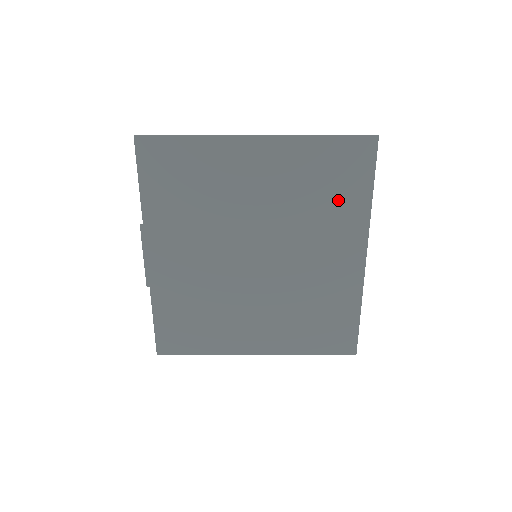
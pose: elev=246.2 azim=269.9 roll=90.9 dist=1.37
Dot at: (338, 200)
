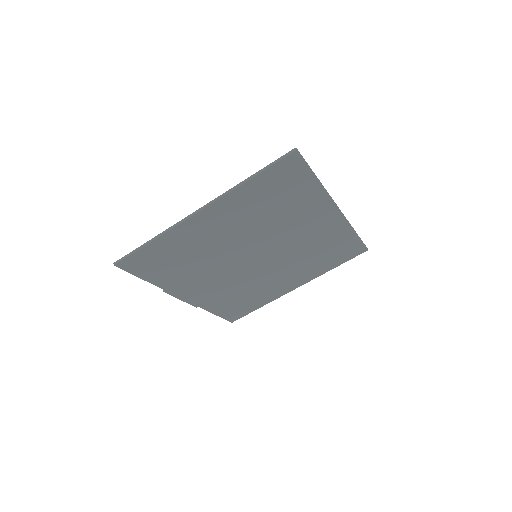
Dot at: (293, 200)
